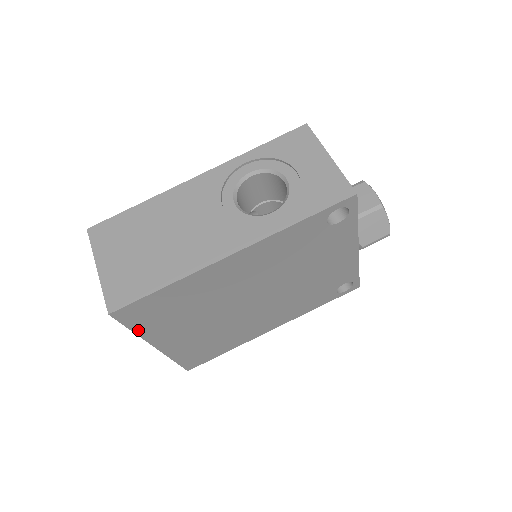
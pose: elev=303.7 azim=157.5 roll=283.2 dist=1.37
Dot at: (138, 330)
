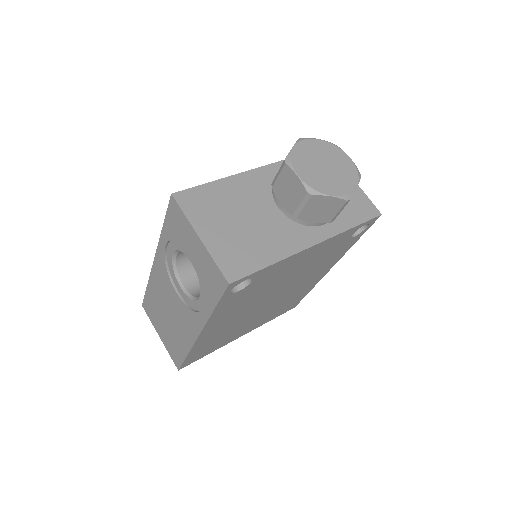
Dot at: (211, 352)
